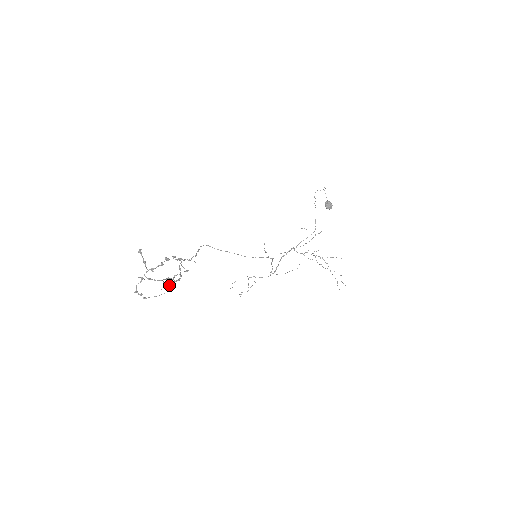
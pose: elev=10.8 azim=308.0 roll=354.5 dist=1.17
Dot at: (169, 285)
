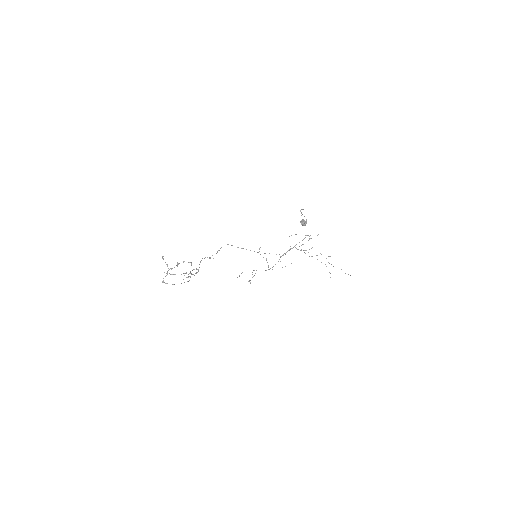
Dot at: (190, 276)
